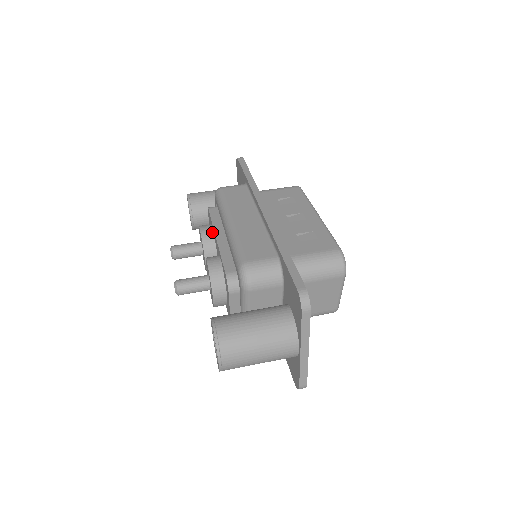
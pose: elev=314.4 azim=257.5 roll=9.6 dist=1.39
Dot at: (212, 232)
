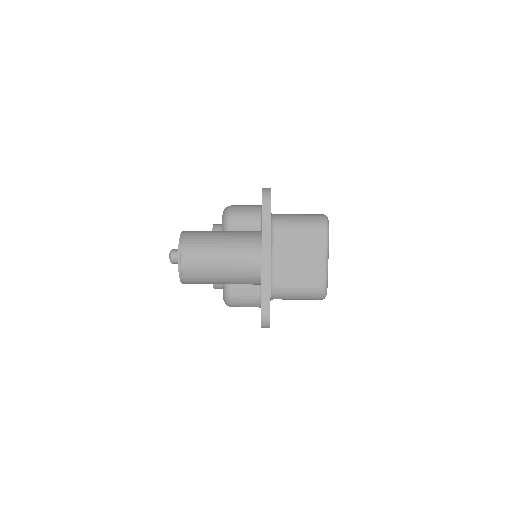
Dot at: occluded
